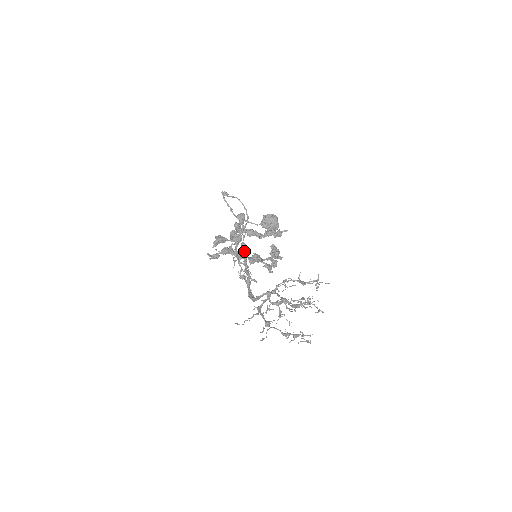
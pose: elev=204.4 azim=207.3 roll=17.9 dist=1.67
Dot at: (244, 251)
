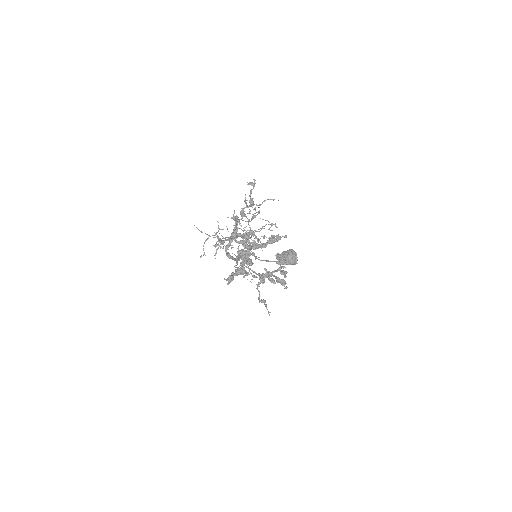
Dot at: occluded
